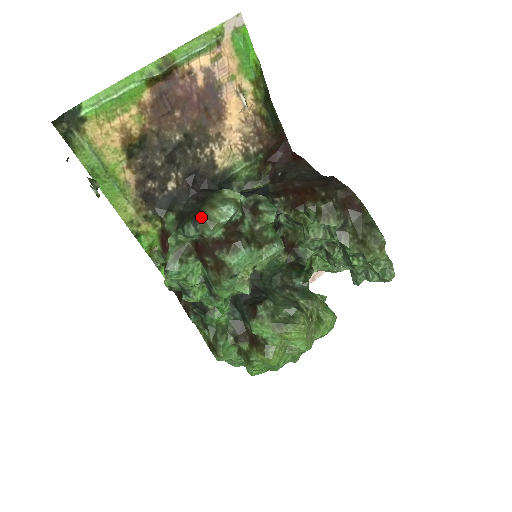
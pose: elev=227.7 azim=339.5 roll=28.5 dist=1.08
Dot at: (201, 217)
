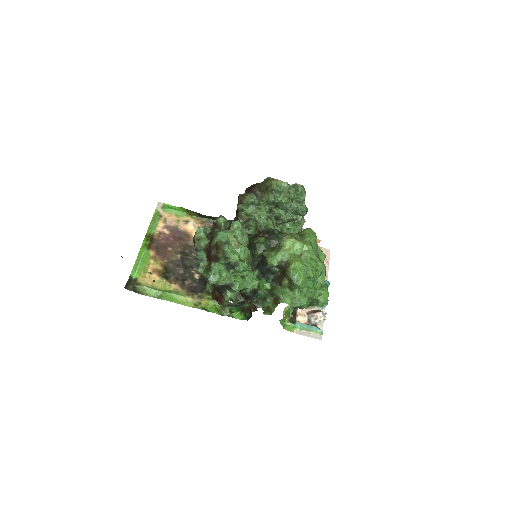
Dot at: (195, 244)
